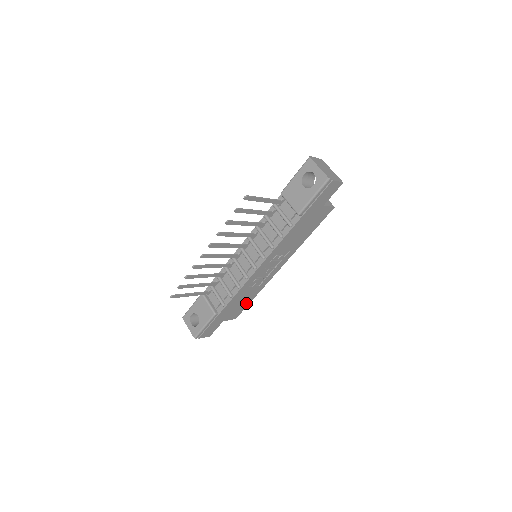
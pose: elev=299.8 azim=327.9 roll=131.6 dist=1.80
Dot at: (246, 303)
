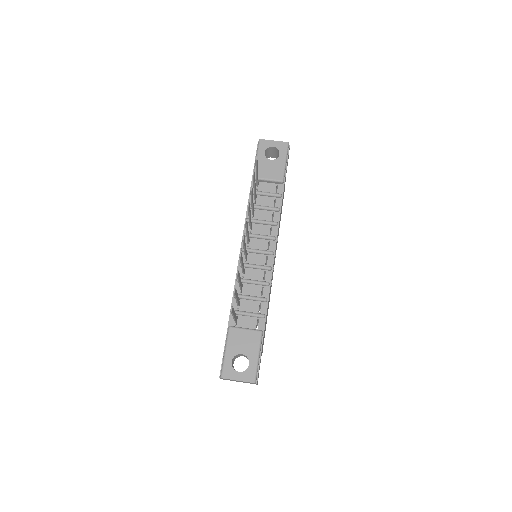
Dot at: occluded
